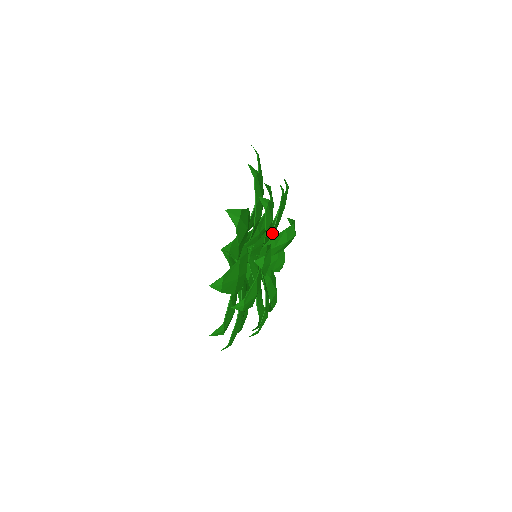
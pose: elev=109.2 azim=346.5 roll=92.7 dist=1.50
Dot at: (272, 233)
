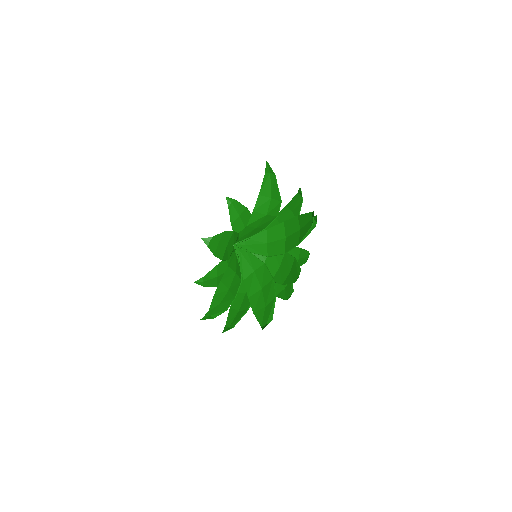
Dot at: occluded
